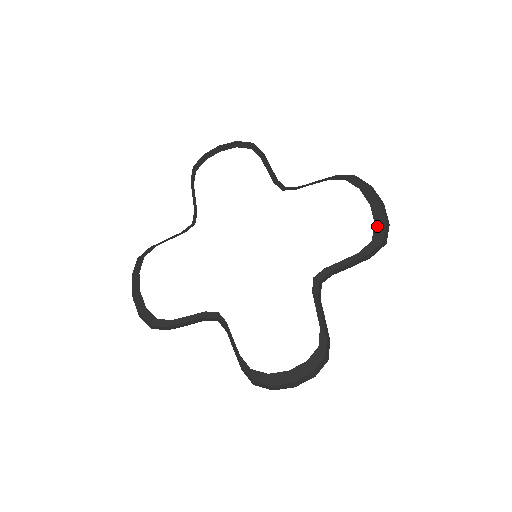
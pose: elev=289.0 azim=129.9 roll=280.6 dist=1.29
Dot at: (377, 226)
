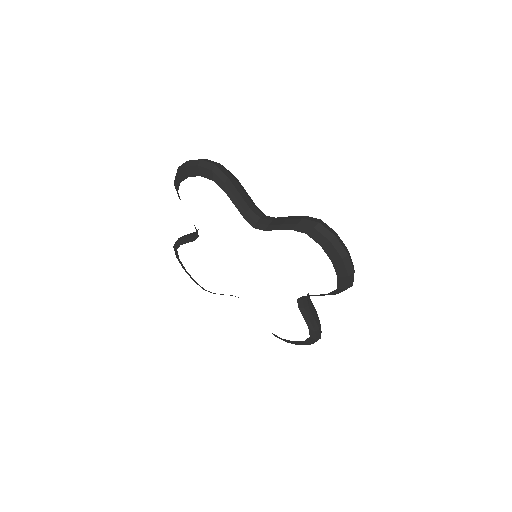
Dot at: (340, 279)
